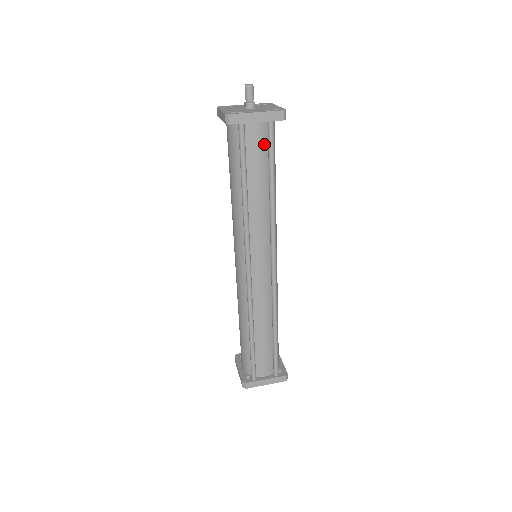
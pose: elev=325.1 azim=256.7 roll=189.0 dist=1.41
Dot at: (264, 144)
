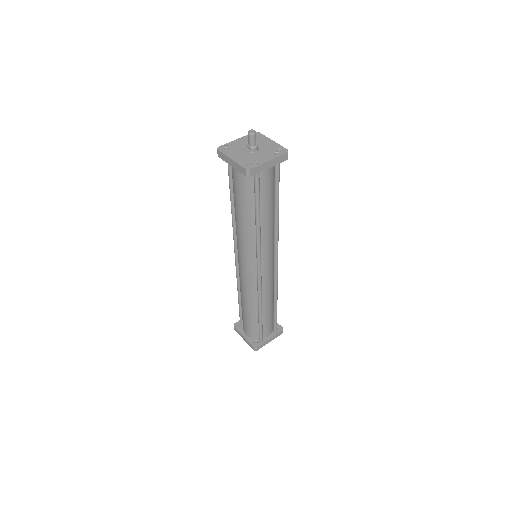
Dot at: (271, 180)
